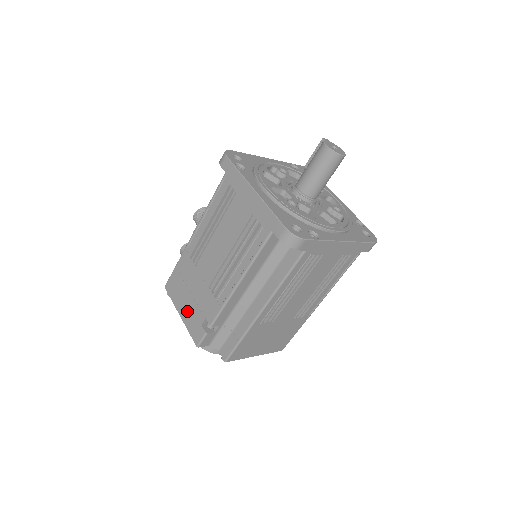
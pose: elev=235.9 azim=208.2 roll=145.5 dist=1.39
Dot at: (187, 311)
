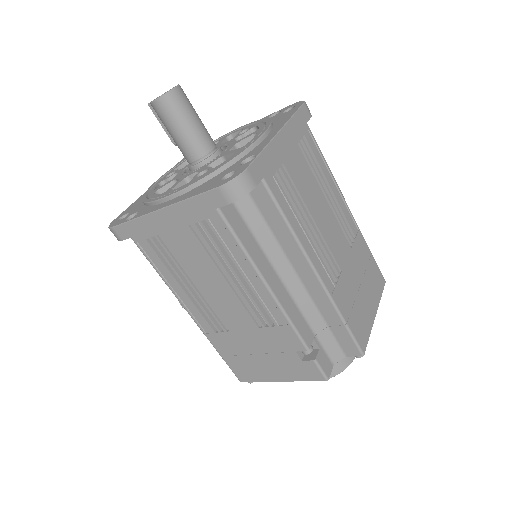
Dot at: (278, 370)
